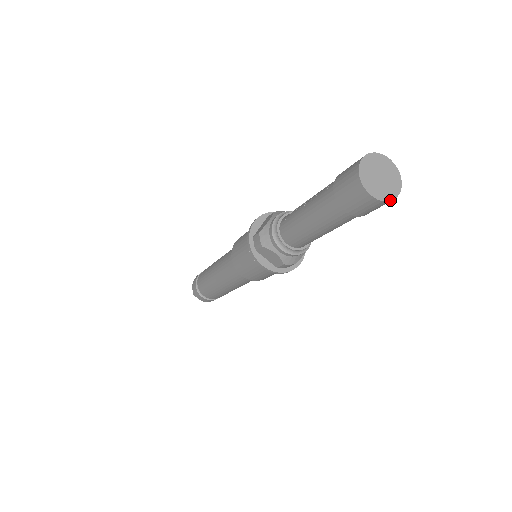
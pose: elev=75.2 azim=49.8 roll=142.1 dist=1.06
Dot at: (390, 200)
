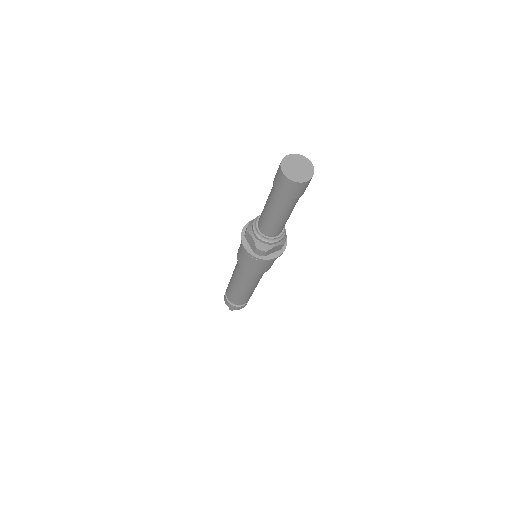
Dot at: (296, 182)
